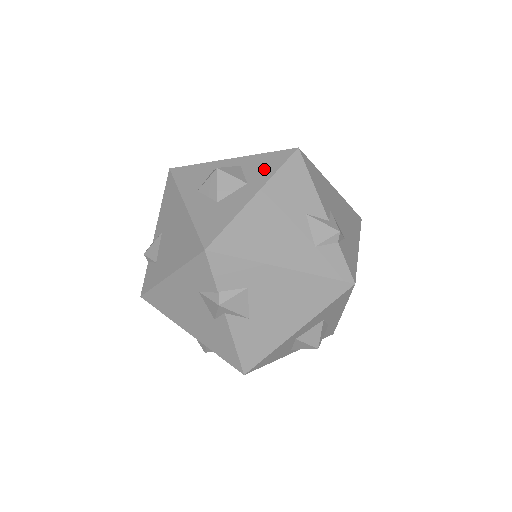
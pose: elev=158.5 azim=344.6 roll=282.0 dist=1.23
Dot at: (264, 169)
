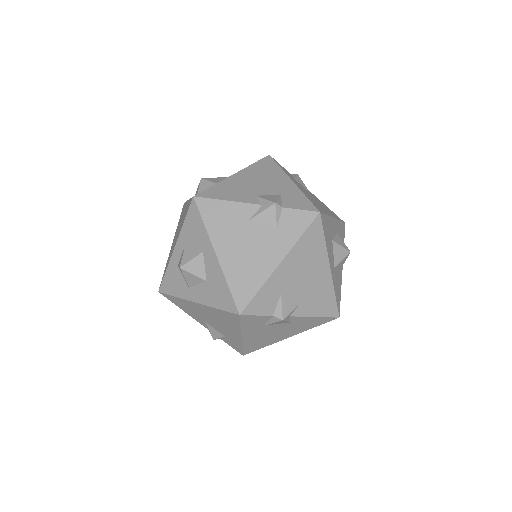
Dot at: (198, 233)
